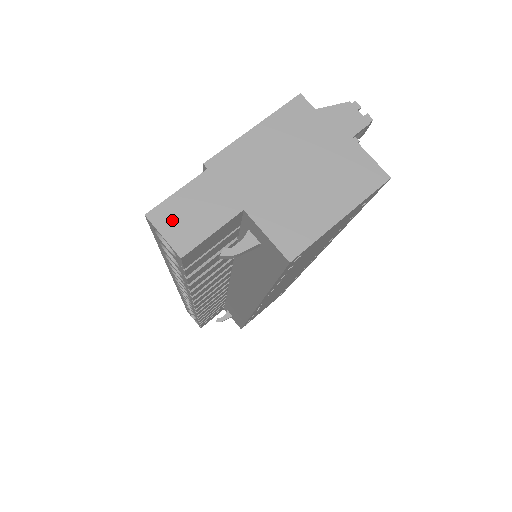
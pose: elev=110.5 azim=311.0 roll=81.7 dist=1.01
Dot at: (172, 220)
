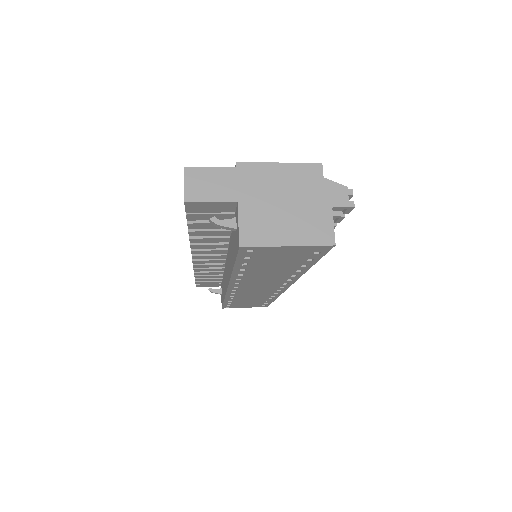
Dot at: (196, 179)
